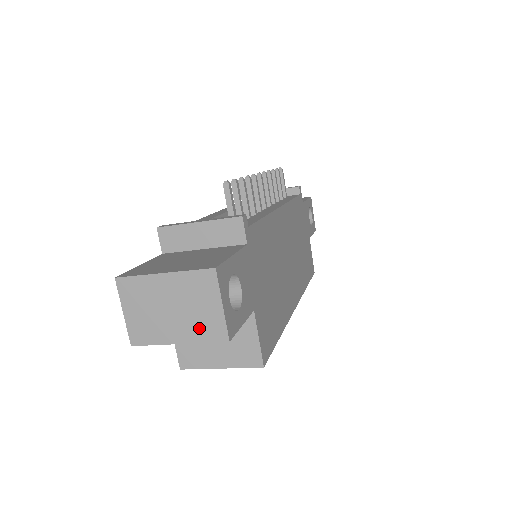
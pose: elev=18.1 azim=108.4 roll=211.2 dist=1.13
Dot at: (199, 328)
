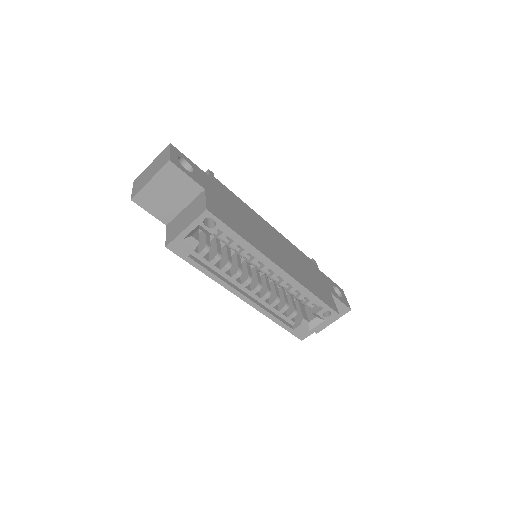
Dot at: (159, 167)
